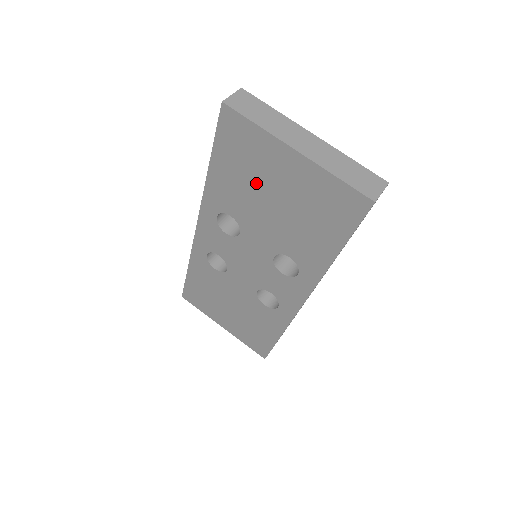
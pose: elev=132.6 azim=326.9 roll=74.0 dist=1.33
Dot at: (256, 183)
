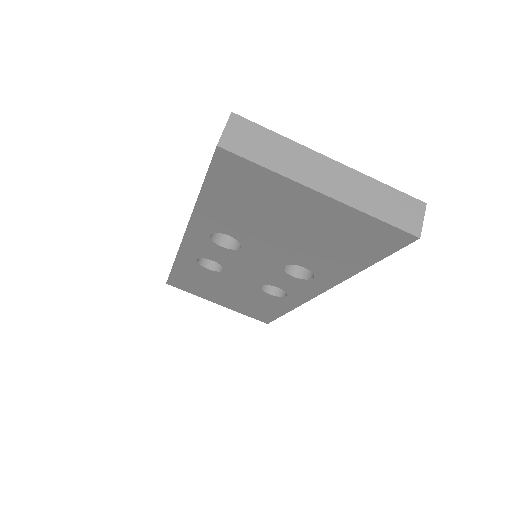
Dot at: (264, 214)
